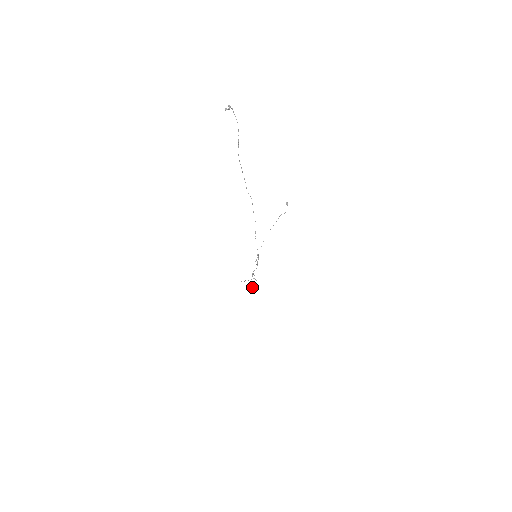
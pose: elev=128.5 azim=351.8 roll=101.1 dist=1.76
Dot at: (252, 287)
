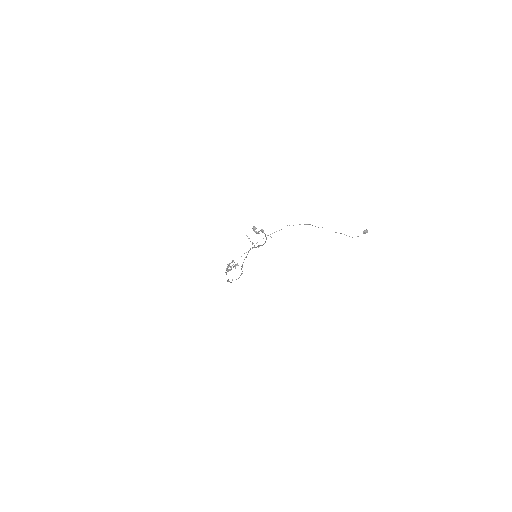
Dot at: occluded
